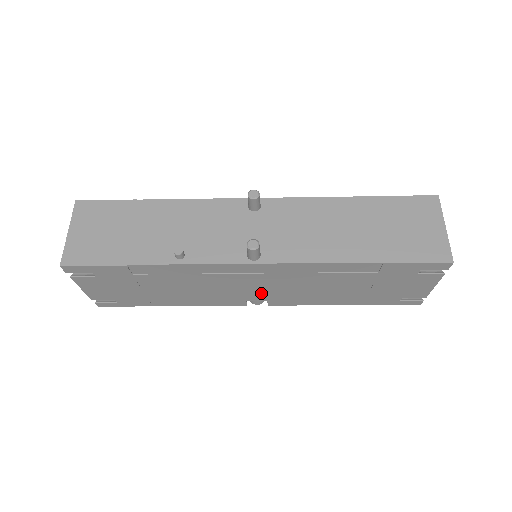
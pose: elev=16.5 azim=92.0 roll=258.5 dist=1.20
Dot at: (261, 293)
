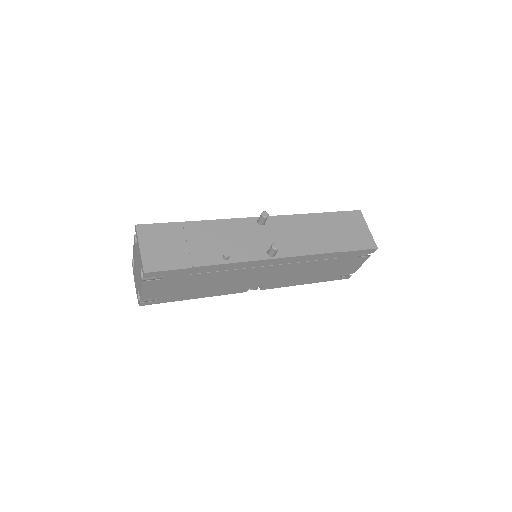
Dot at: (263, 281)
